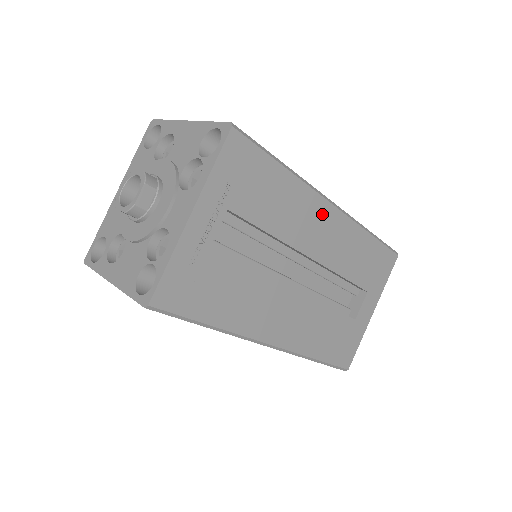
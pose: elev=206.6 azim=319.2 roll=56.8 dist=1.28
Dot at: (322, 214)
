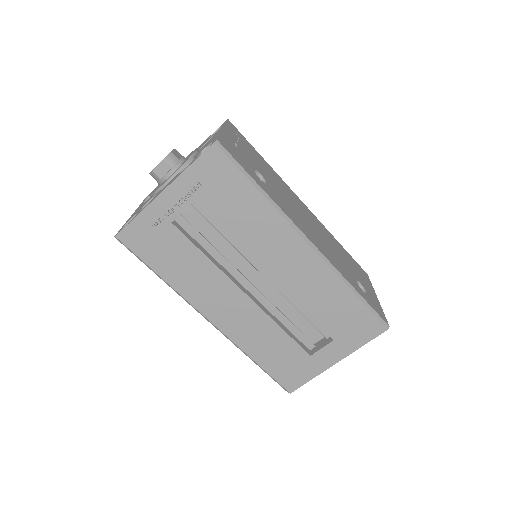
Dot at: (293, 246)
